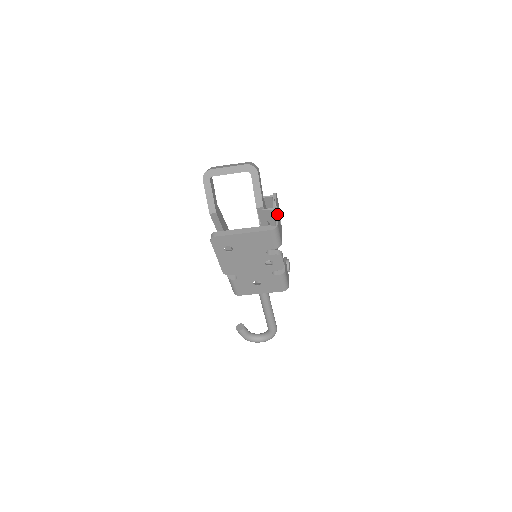
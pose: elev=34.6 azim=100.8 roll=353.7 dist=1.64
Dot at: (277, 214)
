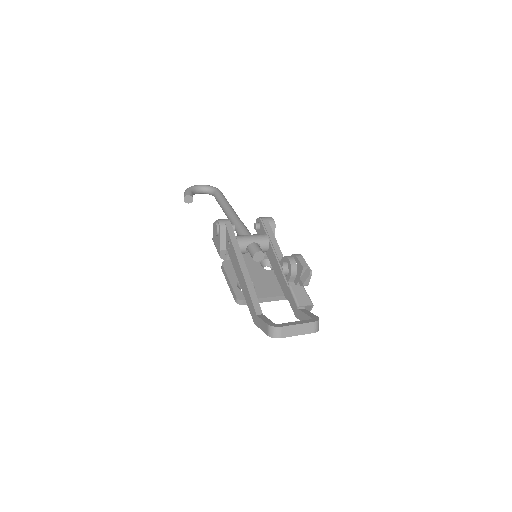
Dot at: occluded
